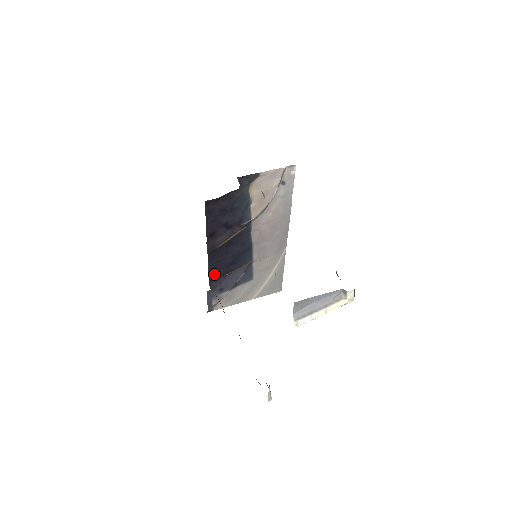
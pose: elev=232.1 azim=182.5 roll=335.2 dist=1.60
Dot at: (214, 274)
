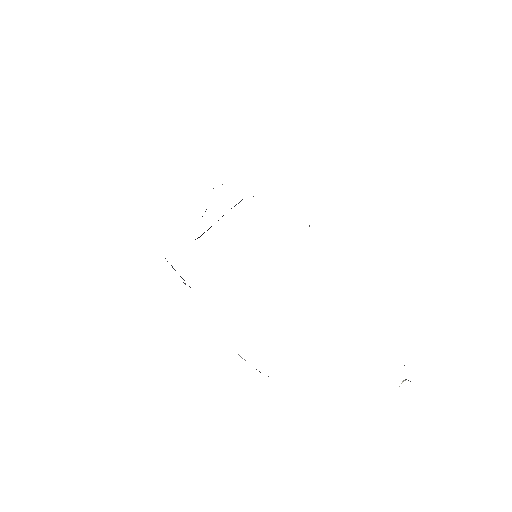
Dot at: occluded
